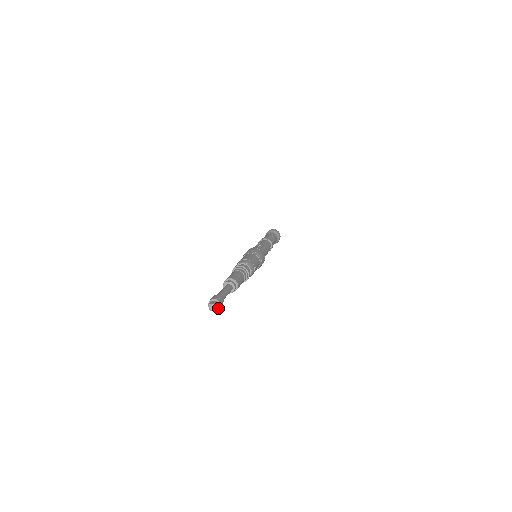
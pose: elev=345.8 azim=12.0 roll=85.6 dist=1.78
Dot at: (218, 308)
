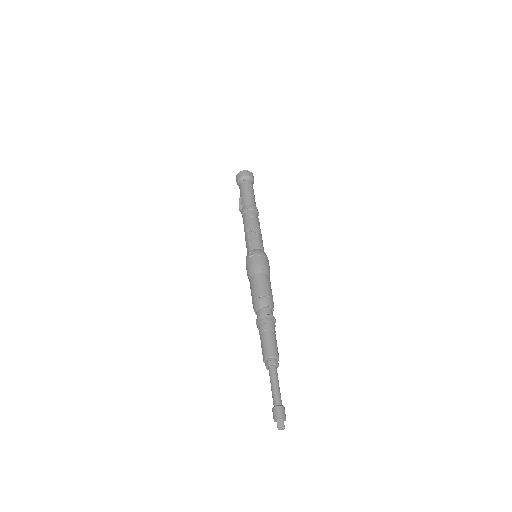
Dot at: occluded
